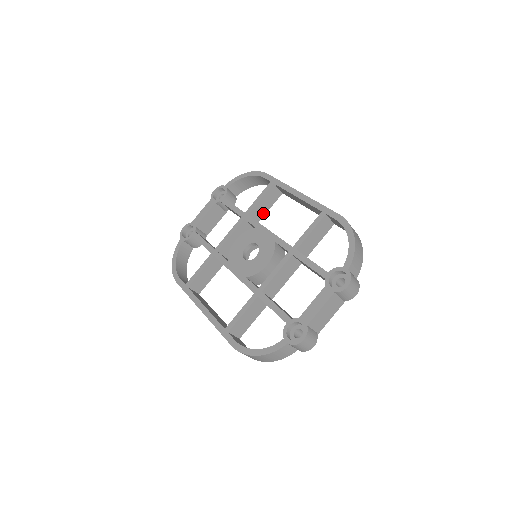
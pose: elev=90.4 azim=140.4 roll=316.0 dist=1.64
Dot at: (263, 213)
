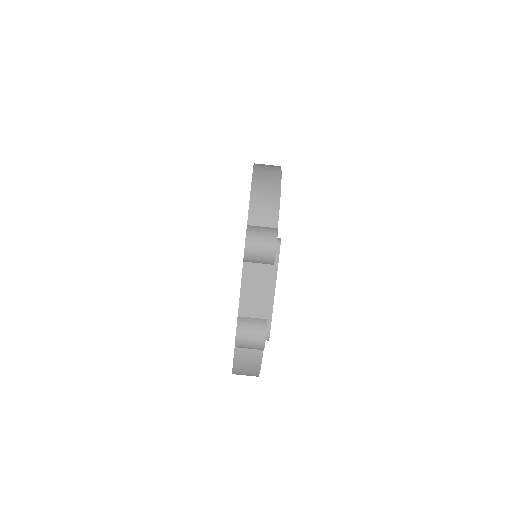
Dot at: occluded
